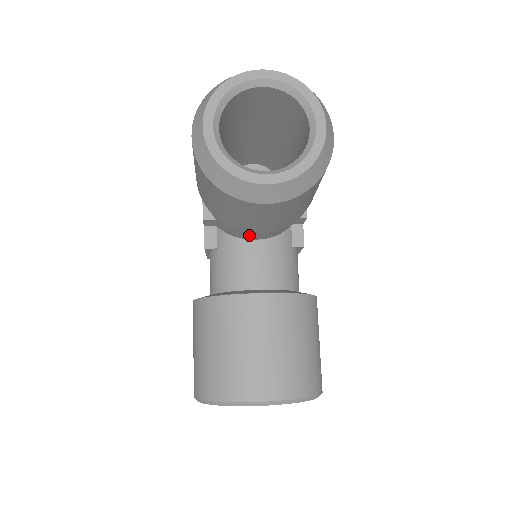
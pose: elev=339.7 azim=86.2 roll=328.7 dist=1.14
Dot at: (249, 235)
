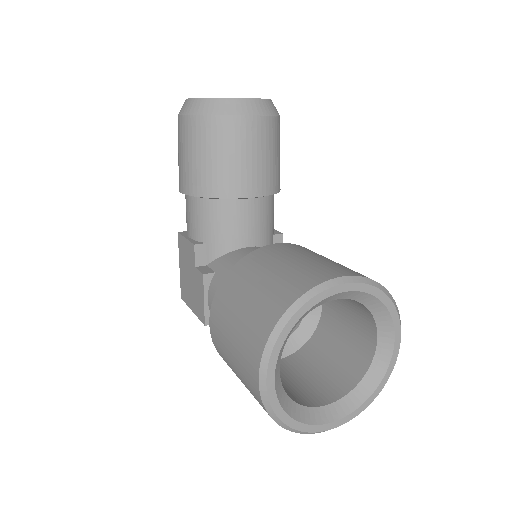
Dot at: (242, 232)
